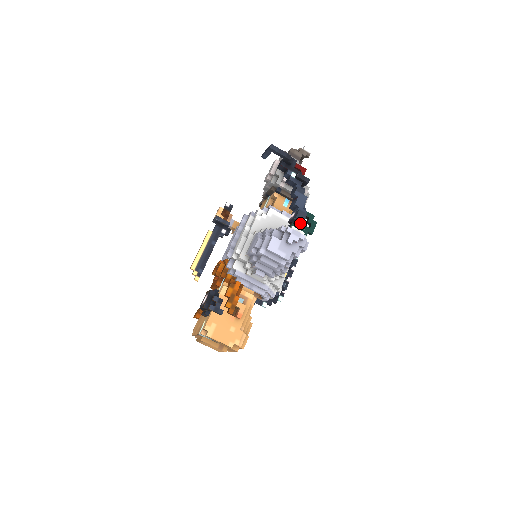
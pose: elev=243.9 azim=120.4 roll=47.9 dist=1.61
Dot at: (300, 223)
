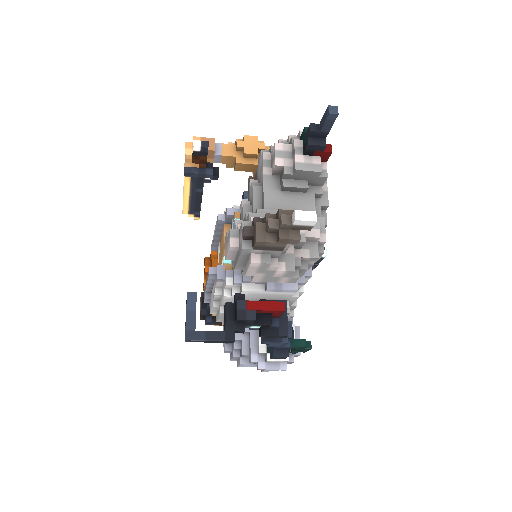
Dot at: occluded
